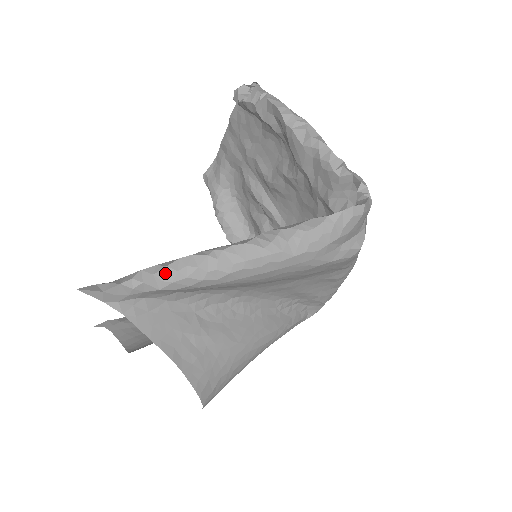
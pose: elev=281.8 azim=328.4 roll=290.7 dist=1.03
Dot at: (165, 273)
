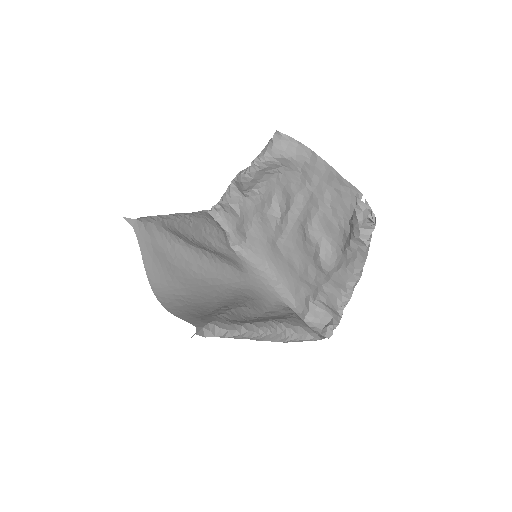
Dot at: (236, 336)
